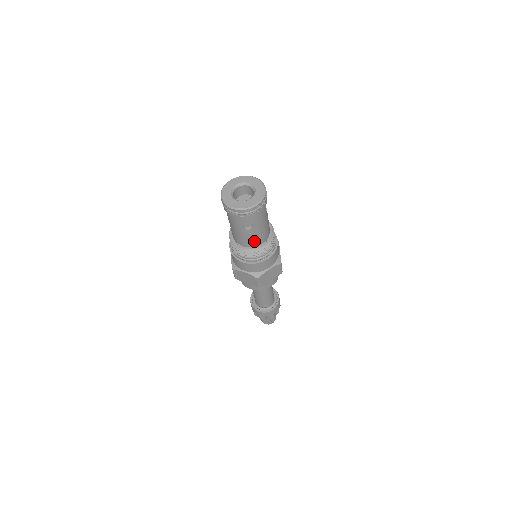
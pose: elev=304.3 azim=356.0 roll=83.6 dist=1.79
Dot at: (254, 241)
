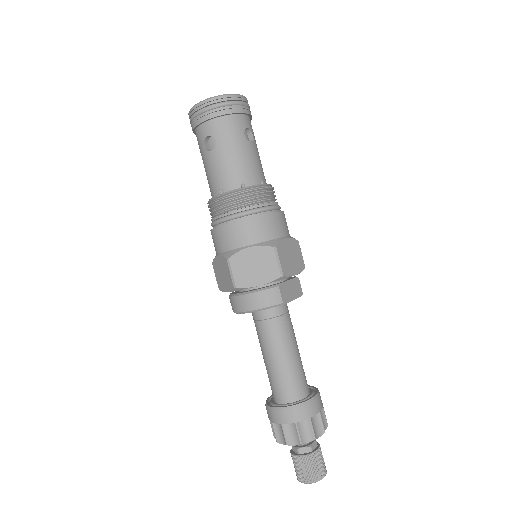
Dot at: (223, 179)
